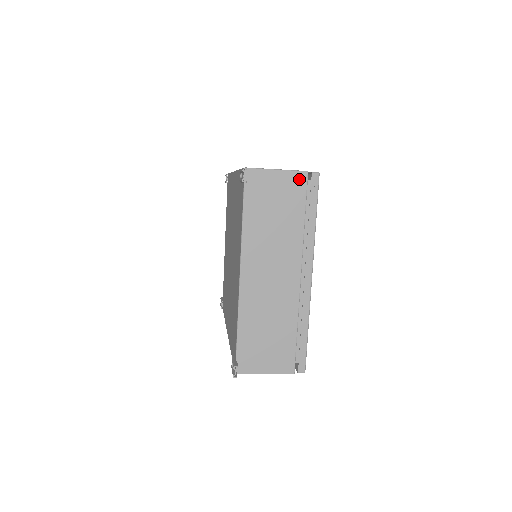
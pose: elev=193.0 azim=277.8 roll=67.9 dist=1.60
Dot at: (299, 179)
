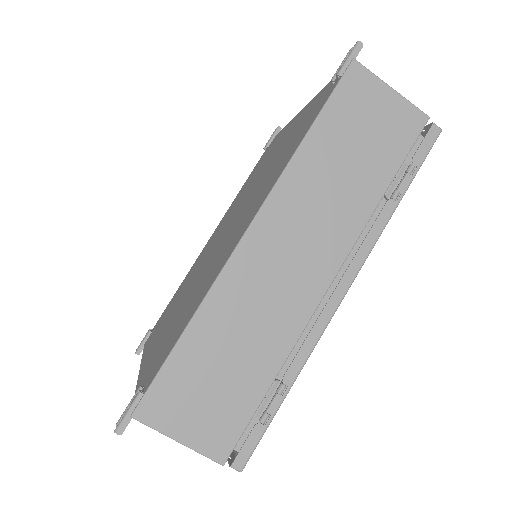
Dot at: occluded
